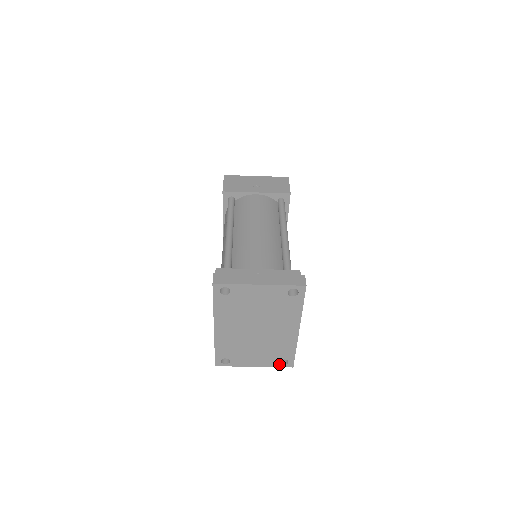
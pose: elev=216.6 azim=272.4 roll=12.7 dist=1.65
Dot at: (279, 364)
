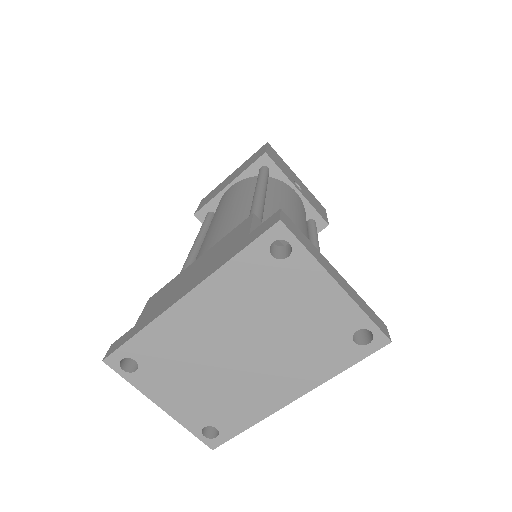
Dot at: (200, 430)
